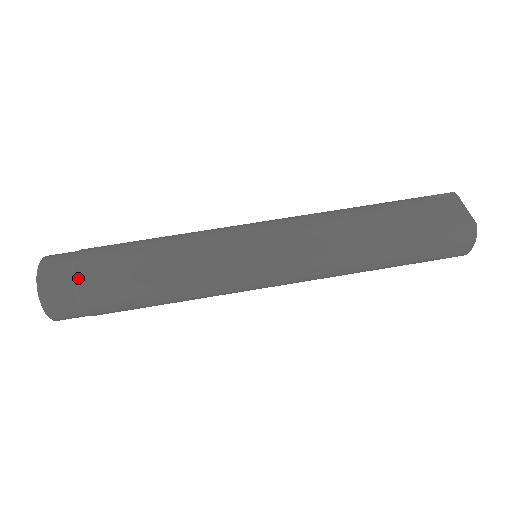
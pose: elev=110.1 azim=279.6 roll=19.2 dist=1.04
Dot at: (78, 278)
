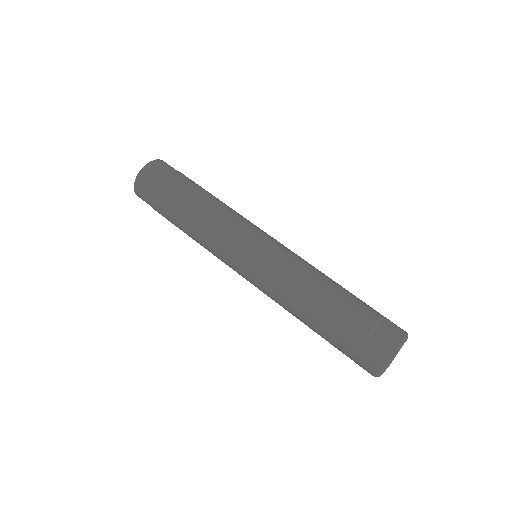
Dot at: (158, 184)
